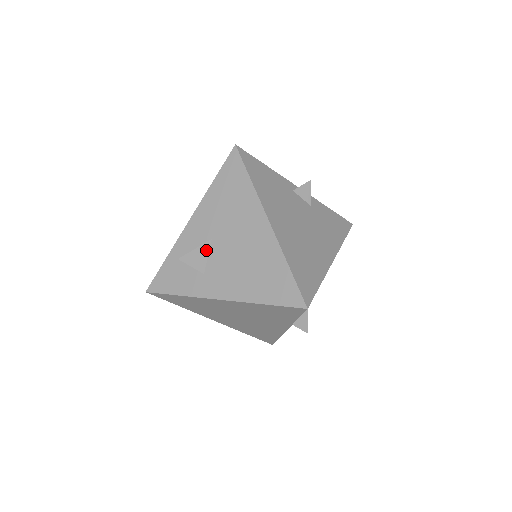
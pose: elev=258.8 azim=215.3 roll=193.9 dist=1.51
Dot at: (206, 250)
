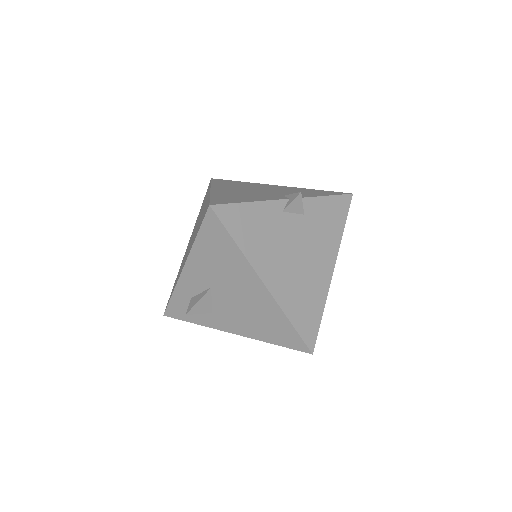
Dot at: (208, 297)
